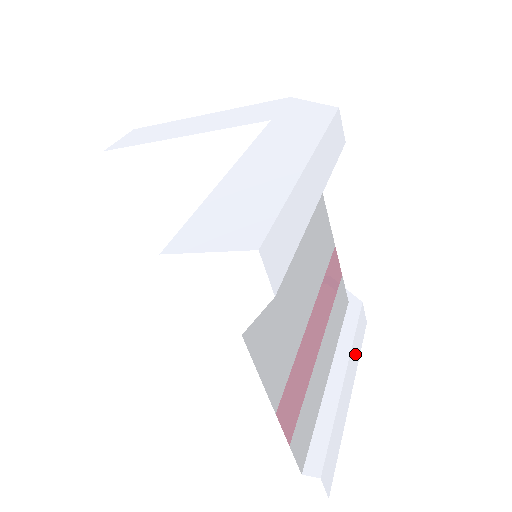
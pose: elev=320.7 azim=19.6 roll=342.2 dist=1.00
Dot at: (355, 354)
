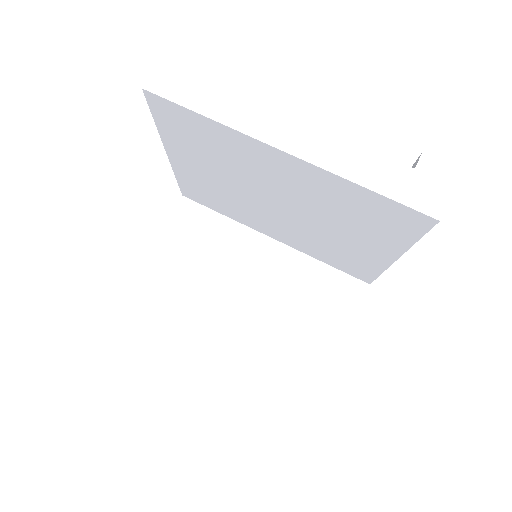
Dot at: occluded
